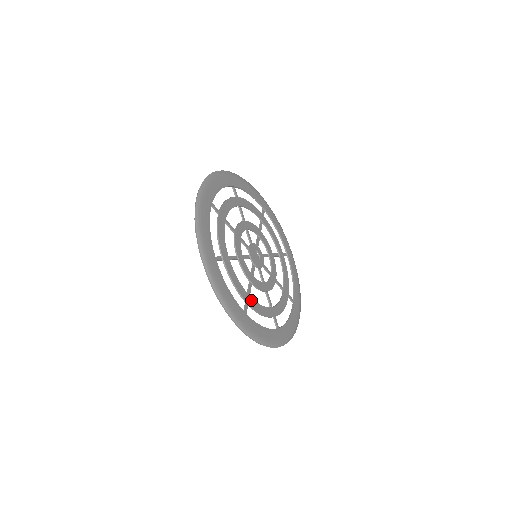
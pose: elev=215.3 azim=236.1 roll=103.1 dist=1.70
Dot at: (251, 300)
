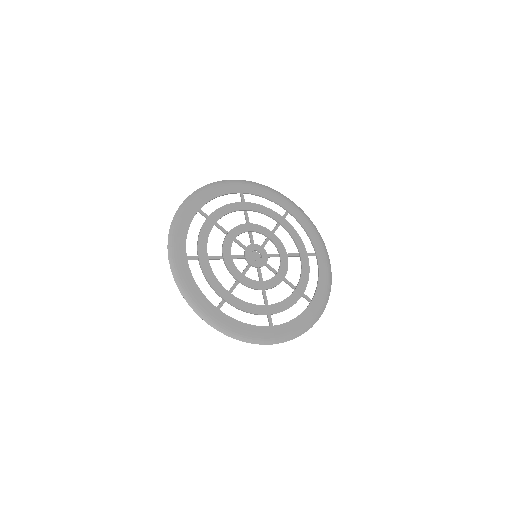
Dot at: (271, 307)
